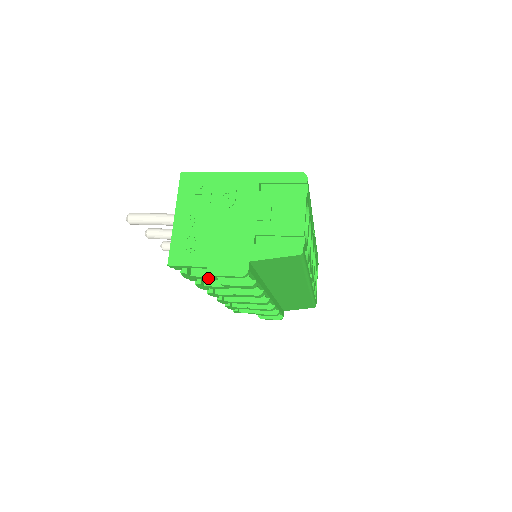
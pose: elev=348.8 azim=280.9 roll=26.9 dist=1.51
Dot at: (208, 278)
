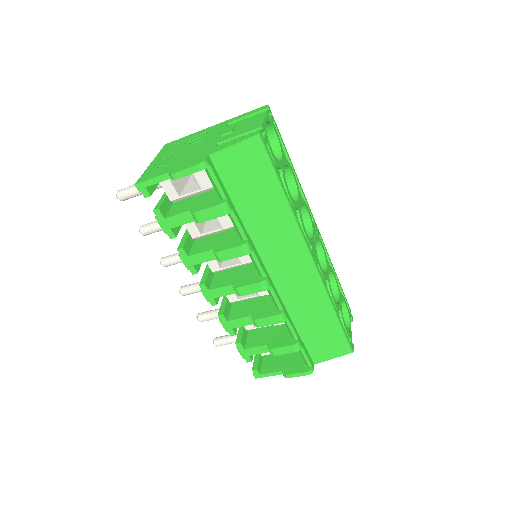
Dot at: (183, 219)
